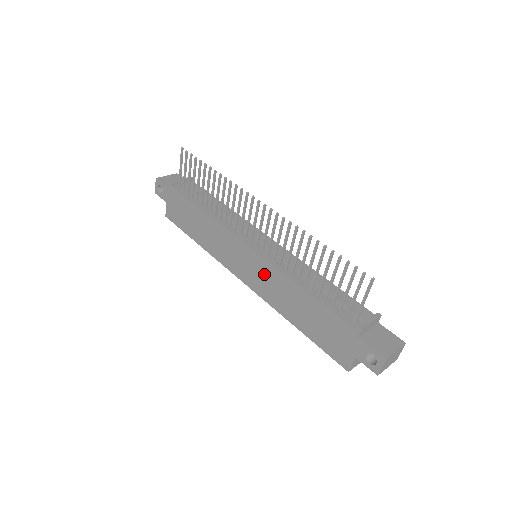
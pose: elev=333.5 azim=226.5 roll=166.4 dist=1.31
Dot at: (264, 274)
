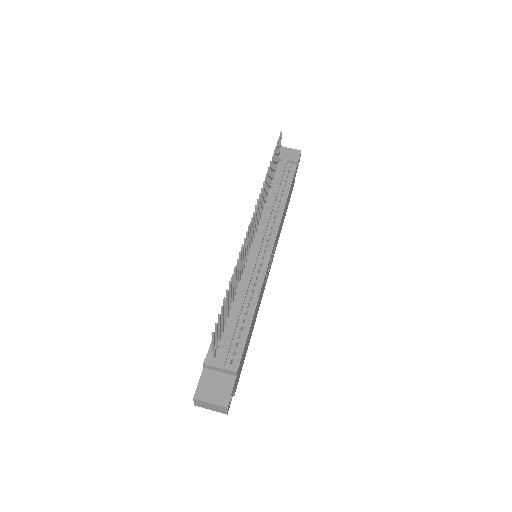
Dot at: occluded
